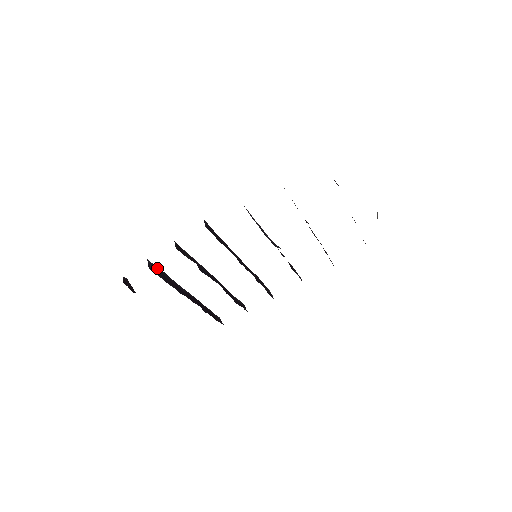
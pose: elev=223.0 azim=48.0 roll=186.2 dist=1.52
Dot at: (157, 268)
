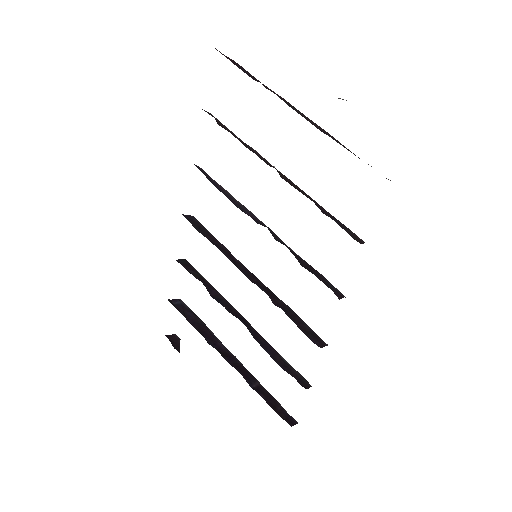
Dot at: (190, 310)
